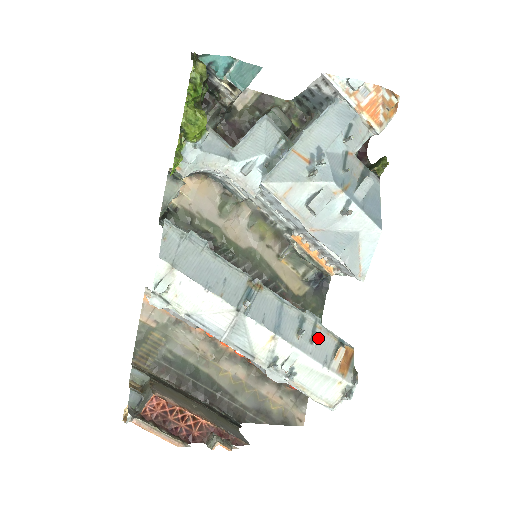
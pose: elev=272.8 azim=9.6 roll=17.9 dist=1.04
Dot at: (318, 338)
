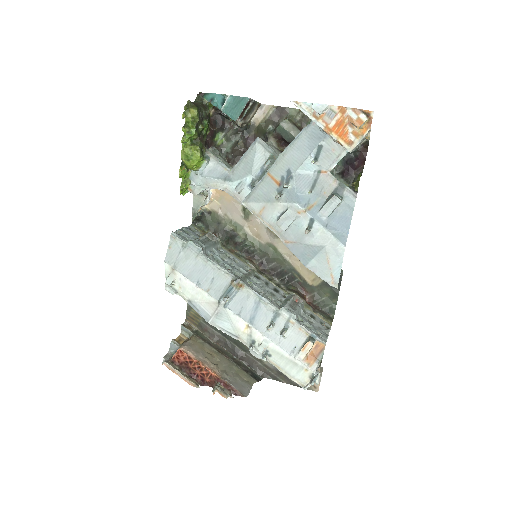
Dot at: (289, 331)
